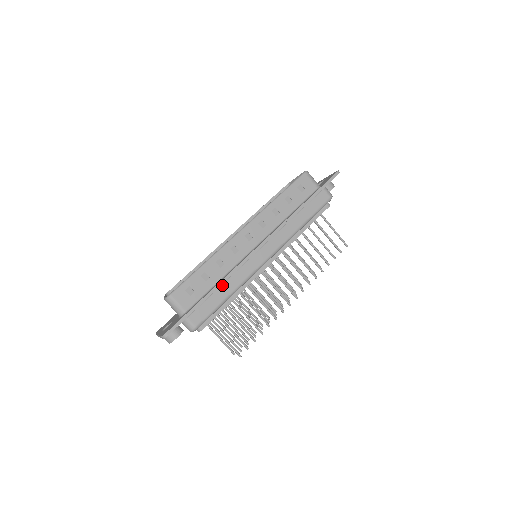
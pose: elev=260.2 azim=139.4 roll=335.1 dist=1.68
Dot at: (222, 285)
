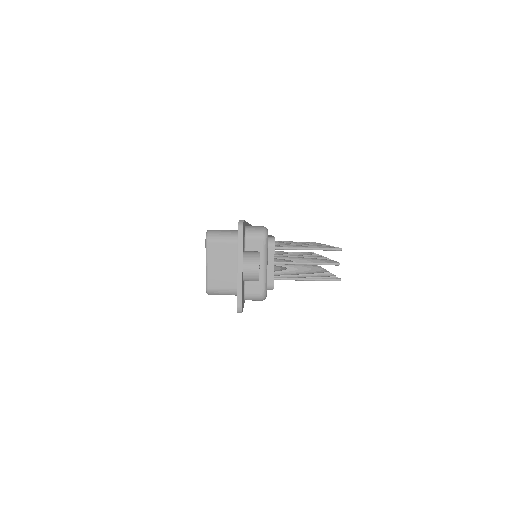
Dot at: occluded
